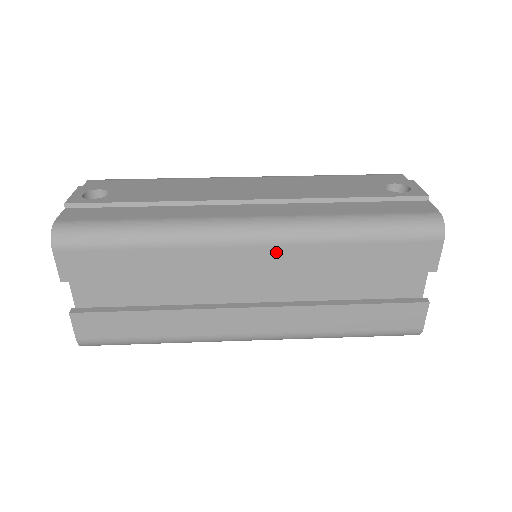
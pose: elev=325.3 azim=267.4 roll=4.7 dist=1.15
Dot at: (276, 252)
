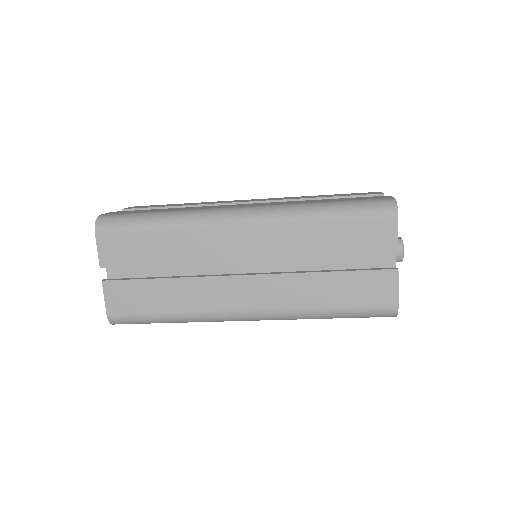
Dot at: occluded
